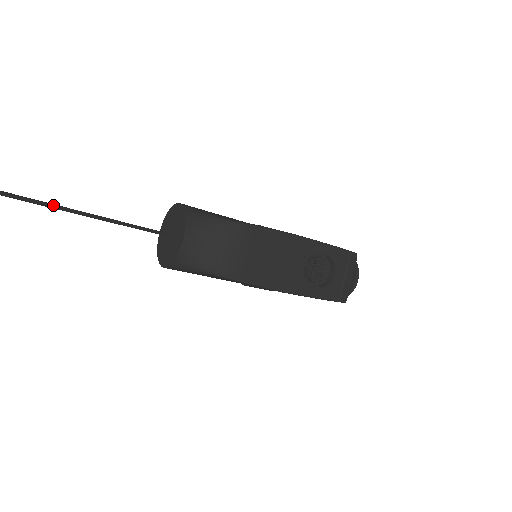
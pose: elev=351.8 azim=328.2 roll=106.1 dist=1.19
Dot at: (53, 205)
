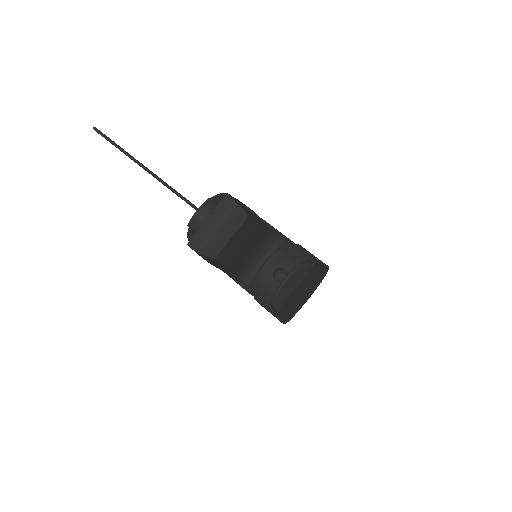
Dot at: (129, 155)
